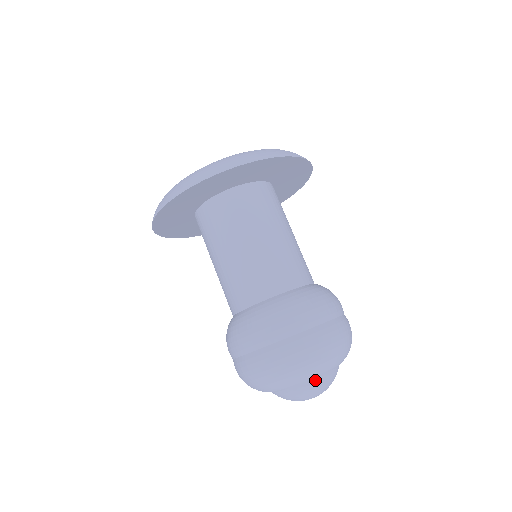
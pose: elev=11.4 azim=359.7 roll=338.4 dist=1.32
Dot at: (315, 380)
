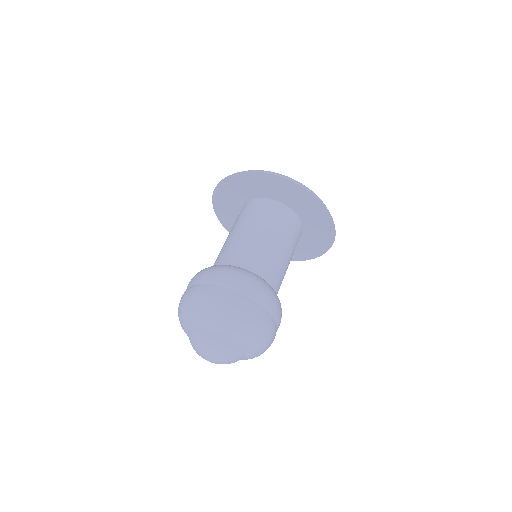
Dot at: (195, 329)
